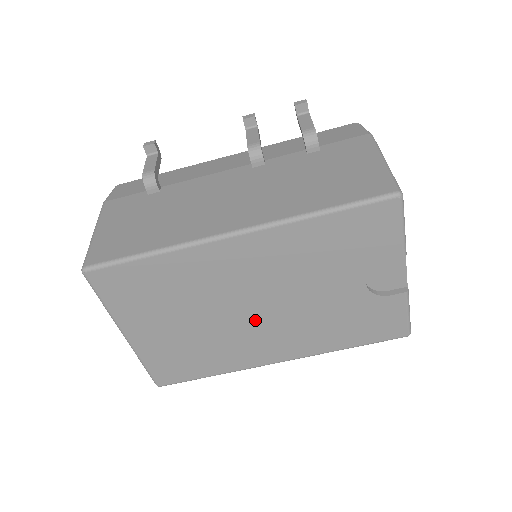
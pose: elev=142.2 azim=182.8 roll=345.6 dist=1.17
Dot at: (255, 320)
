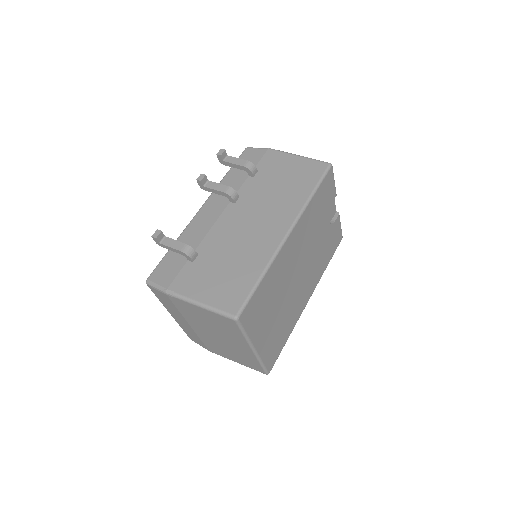
Dot at: (299, 281)
